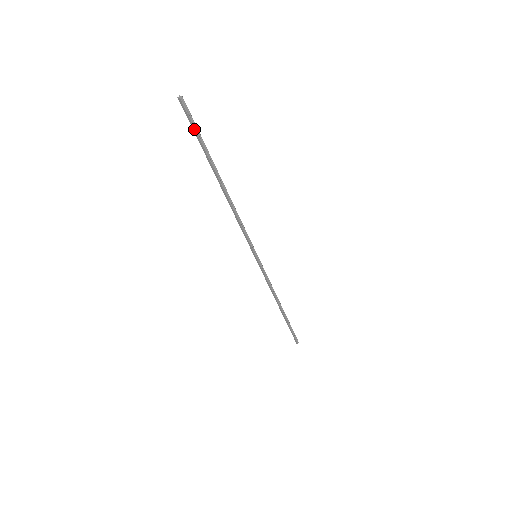
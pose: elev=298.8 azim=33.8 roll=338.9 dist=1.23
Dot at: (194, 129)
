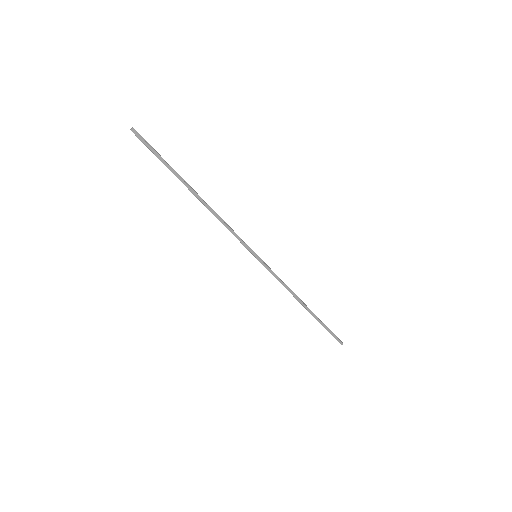
Dot at: (153, 151)
